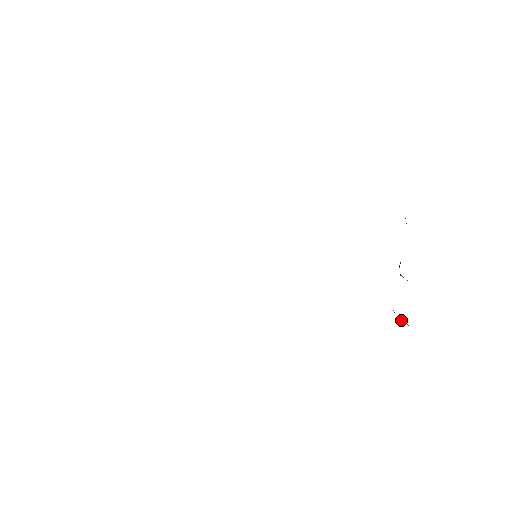
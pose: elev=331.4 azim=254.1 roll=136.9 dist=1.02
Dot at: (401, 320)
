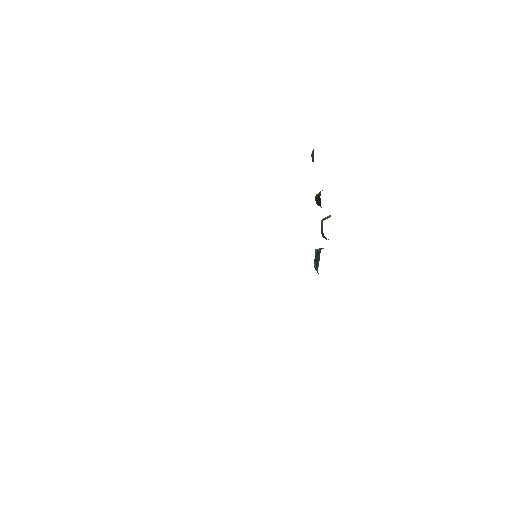
Dot at: occluded
